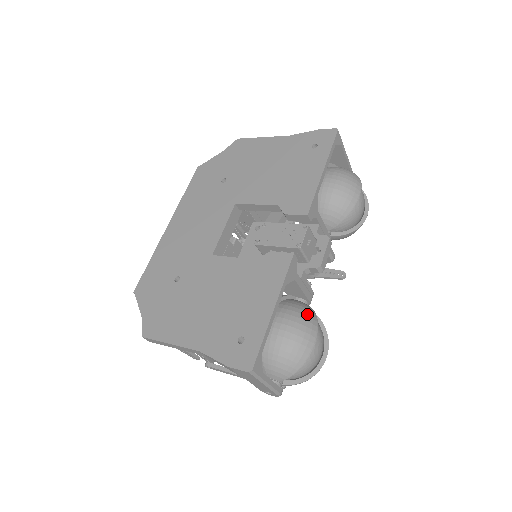
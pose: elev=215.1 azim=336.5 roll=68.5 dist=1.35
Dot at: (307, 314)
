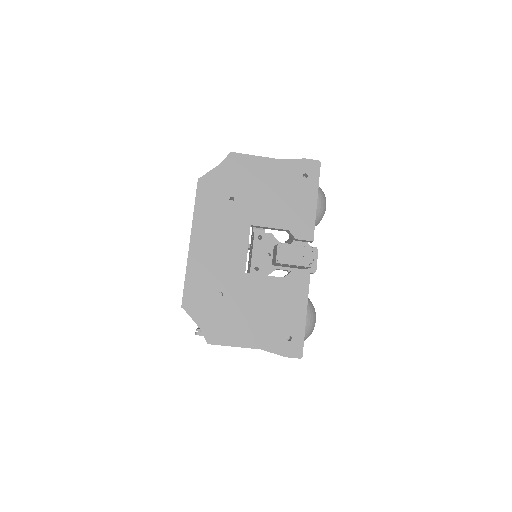
Dot at: (310, 304)
